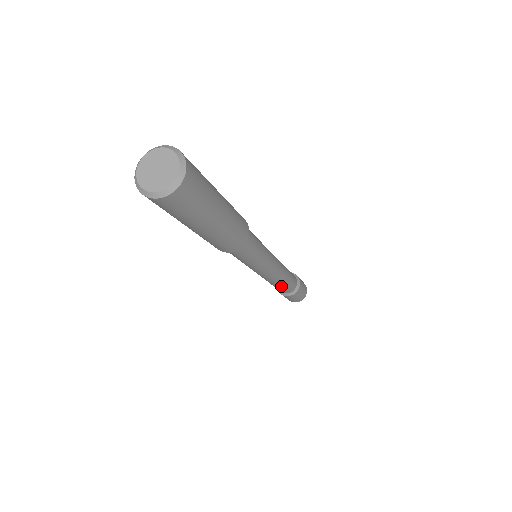
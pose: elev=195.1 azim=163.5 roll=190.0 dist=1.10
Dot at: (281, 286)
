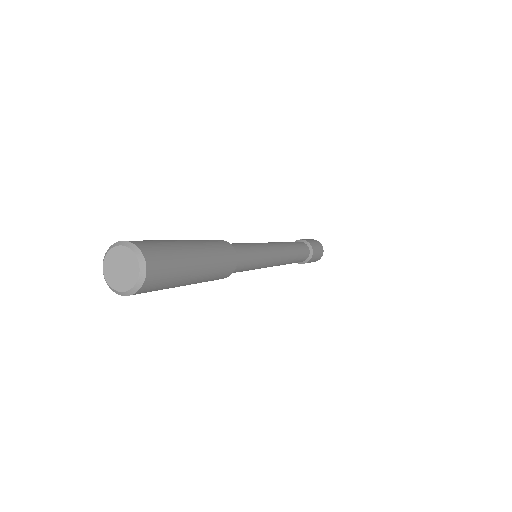
Dot at: occluded
